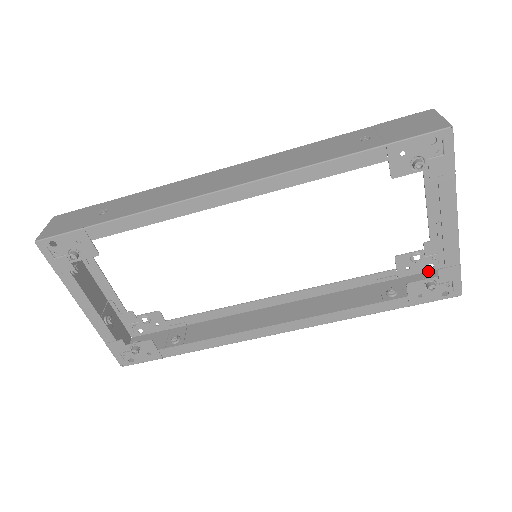
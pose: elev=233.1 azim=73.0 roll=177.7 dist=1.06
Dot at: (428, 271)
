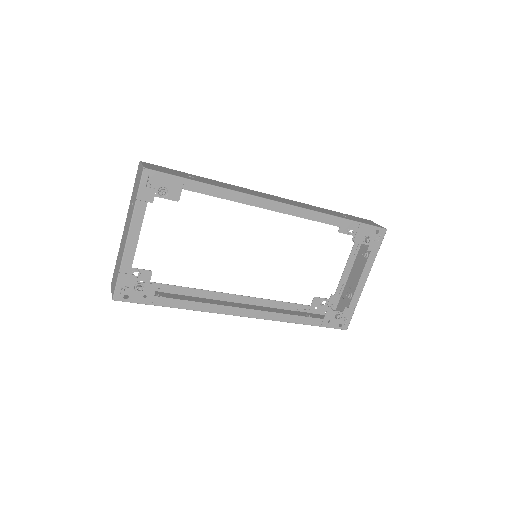
Dot at: (324, 315)
